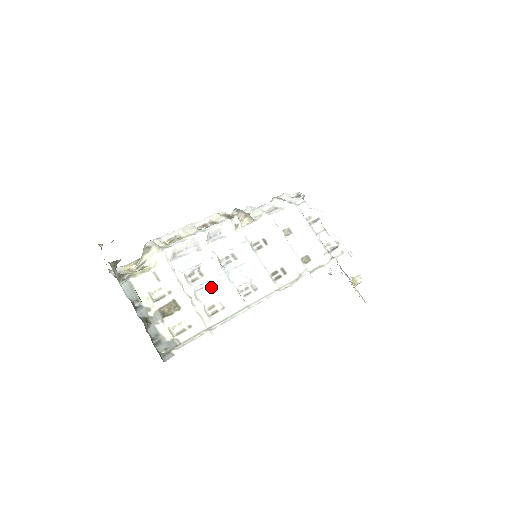
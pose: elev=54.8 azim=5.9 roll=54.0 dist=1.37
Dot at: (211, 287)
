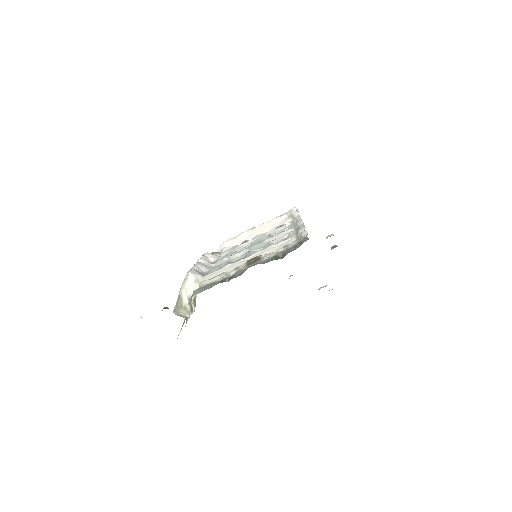
Dot at: (257, 251)
